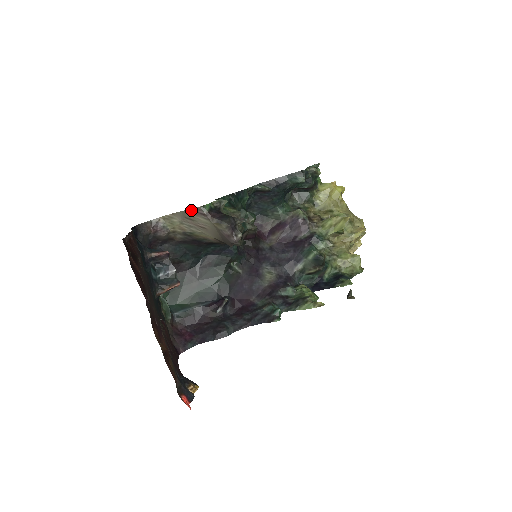
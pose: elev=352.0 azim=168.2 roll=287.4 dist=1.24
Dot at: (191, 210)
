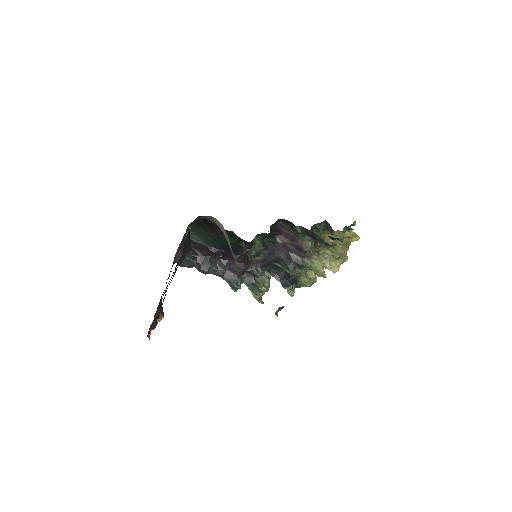
Dot at: (230, 246)
